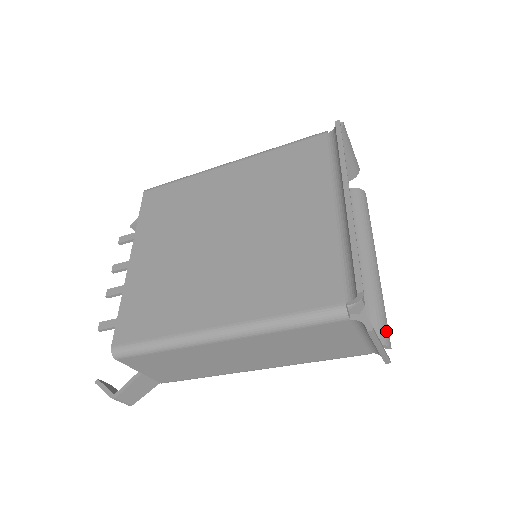
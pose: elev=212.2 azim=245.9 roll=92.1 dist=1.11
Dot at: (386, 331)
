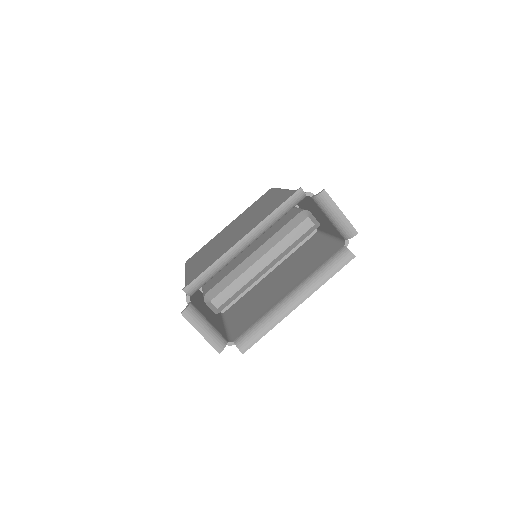
Dot at: (248, 343)
